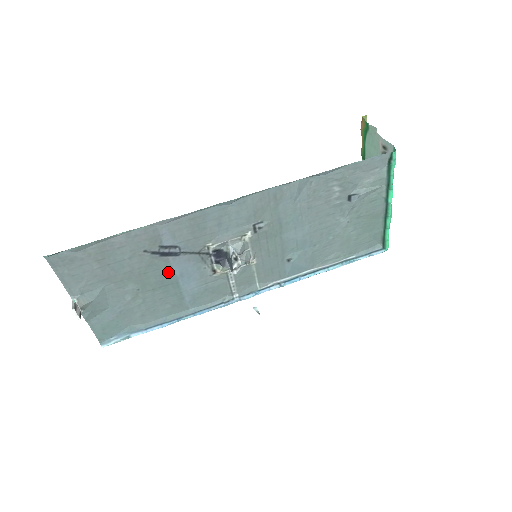
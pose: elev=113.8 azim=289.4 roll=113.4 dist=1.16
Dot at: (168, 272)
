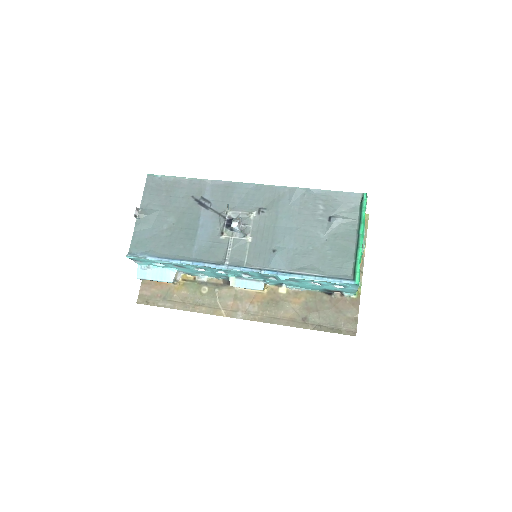
Dot at: (196, 219)
